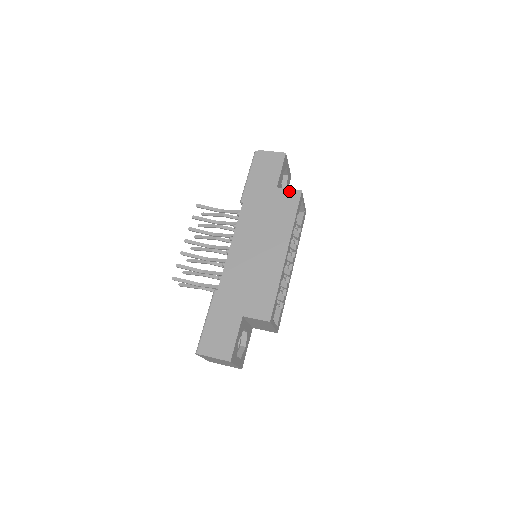
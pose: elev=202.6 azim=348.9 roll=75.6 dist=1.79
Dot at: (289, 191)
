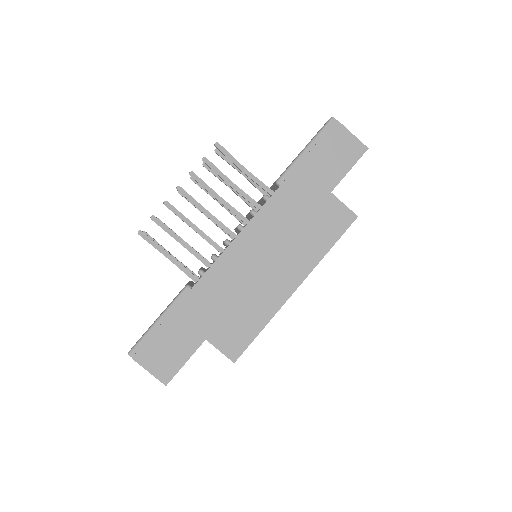
Dot at: (343, 207)
